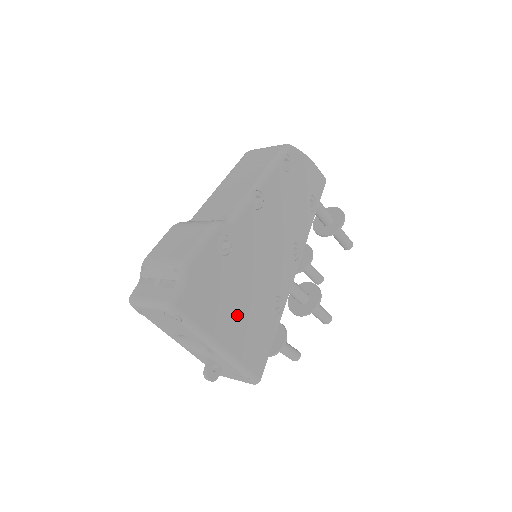
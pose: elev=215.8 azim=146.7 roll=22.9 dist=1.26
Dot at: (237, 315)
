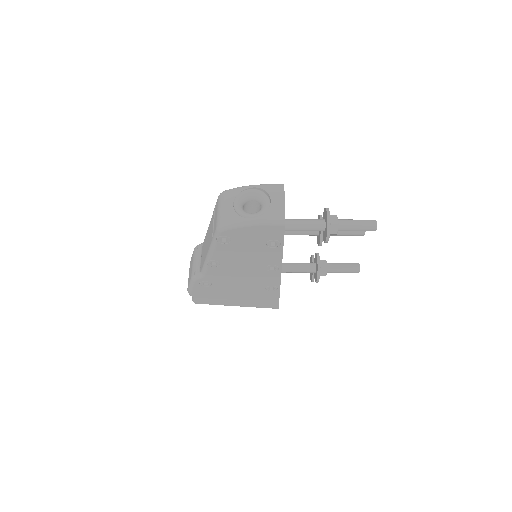
Dot at: (238, 298)
